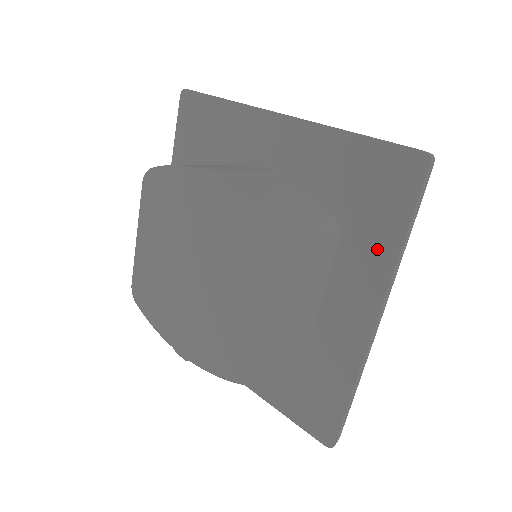
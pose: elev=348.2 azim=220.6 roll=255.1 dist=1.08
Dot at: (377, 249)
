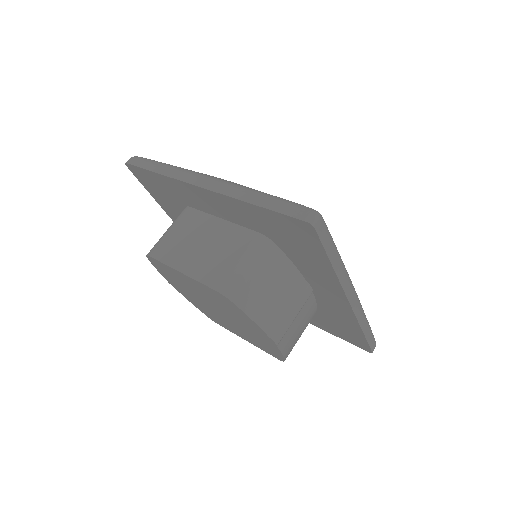
Dot at: (318, 324)
